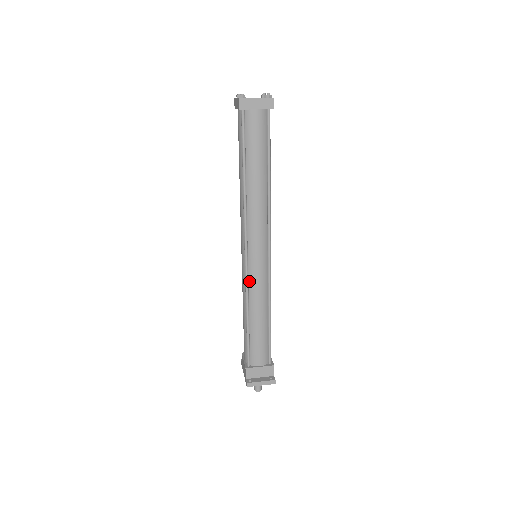
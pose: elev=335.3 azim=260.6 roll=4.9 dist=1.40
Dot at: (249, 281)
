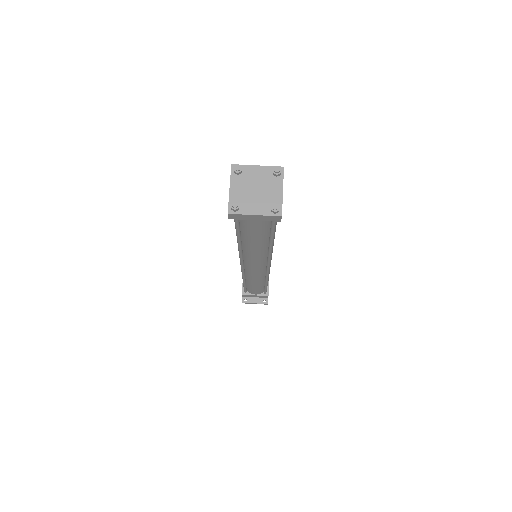
Dot at: (246, 273)
